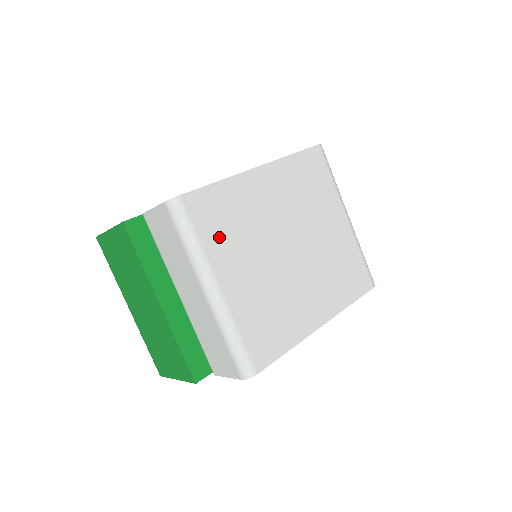
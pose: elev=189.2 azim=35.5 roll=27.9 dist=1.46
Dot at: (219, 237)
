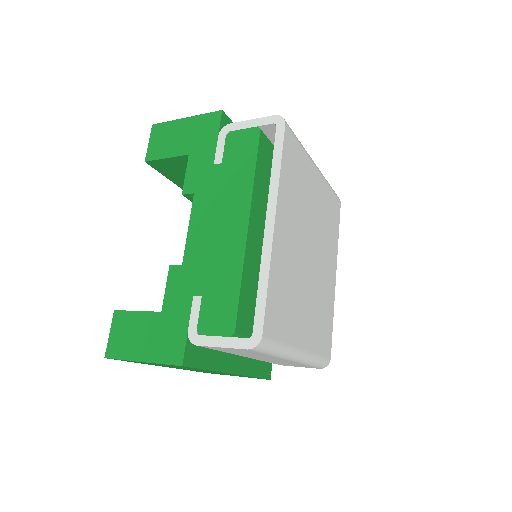
Dot at: (288, 321)
